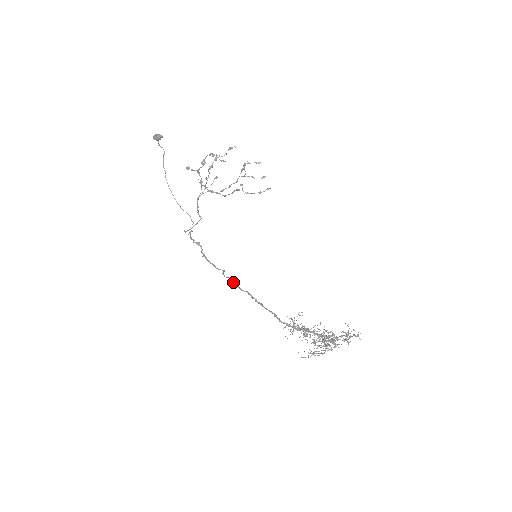
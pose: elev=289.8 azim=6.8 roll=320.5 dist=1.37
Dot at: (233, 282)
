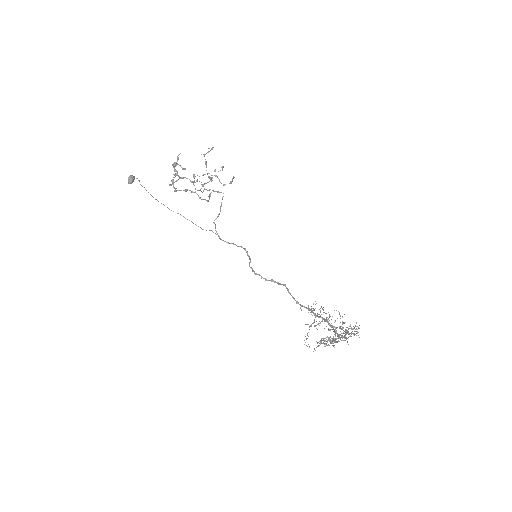
Dot at: occluded
